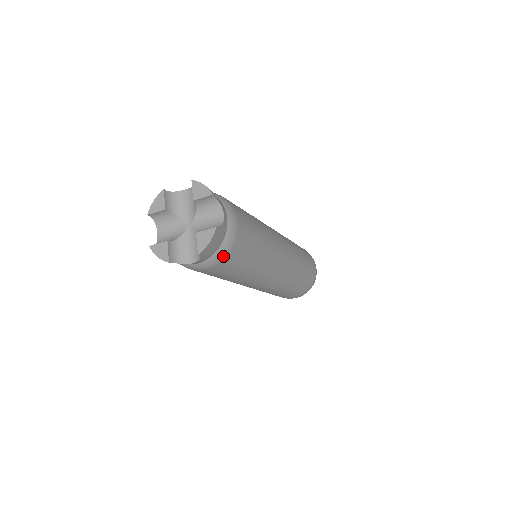
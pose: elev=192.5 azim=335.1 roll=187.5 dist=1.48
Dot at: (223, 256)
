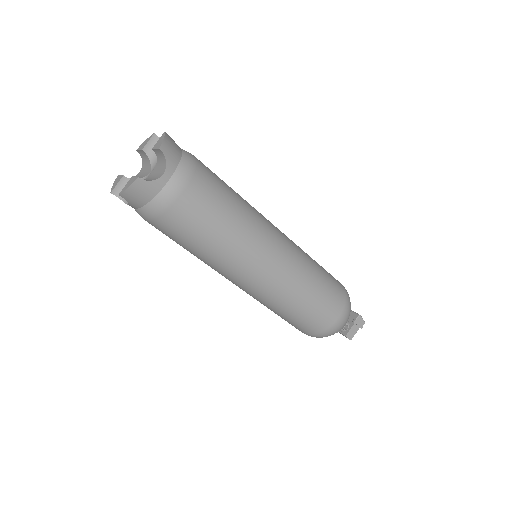
Dot at: (154, 214)
